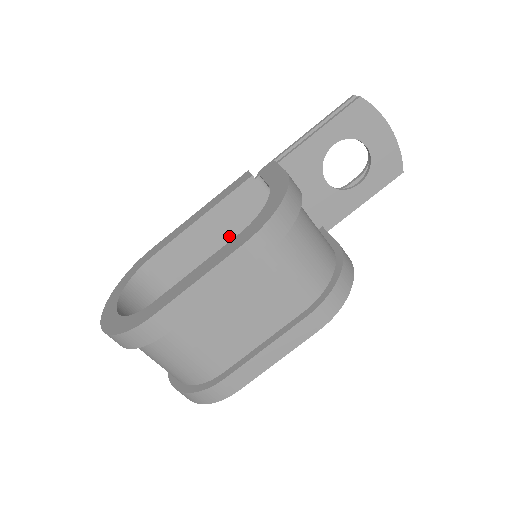
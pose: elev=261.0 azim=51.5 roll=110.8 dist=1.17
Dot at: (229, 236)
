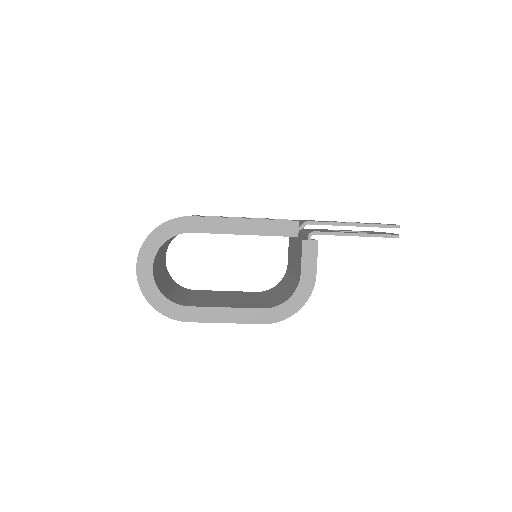
Dot at: occluded
